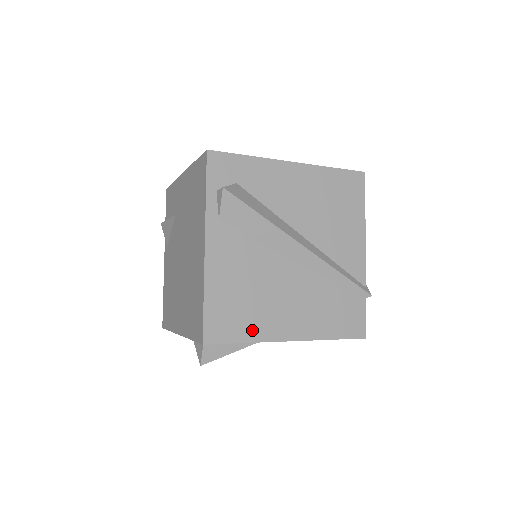
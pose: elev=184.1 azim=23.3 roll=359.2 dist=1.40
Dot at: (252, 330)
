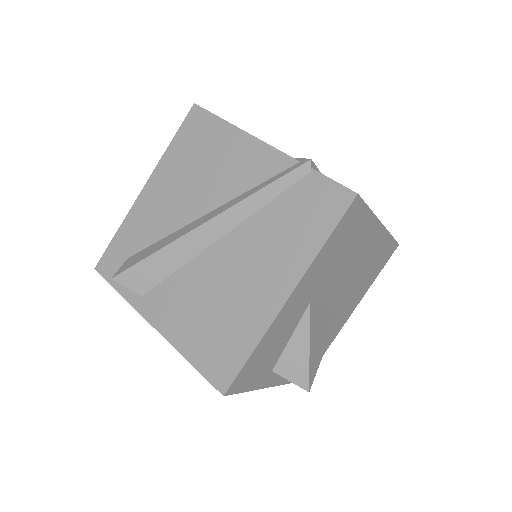
Dot at: (247, 335)
